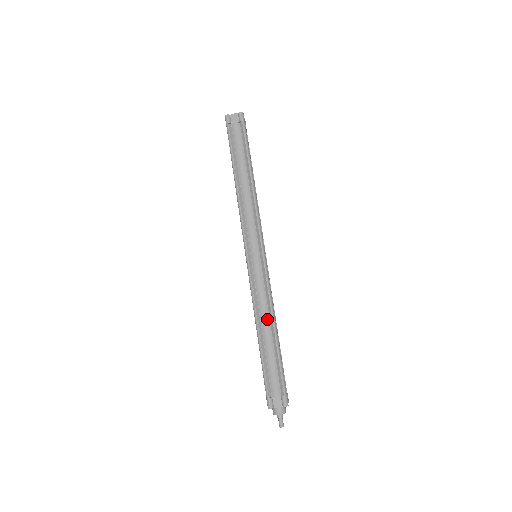
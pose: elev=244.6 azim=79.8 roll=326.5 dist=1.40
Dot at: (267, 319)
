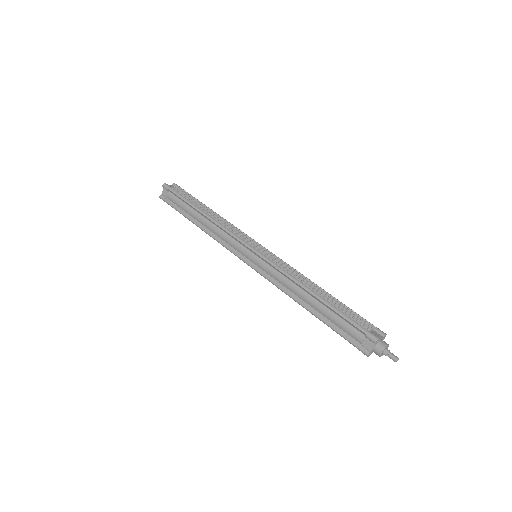
Dot at: (299, 291)
